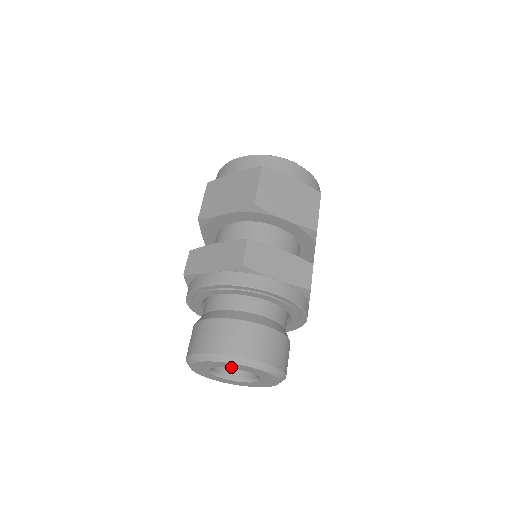
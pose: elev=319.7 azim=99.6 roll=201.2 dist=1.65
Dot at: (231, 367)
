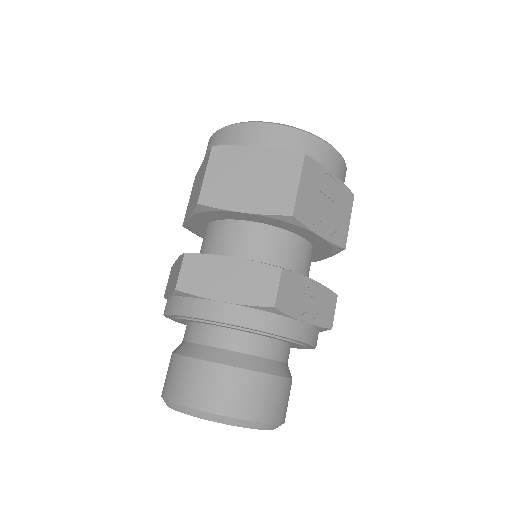
Dot at: occluded
